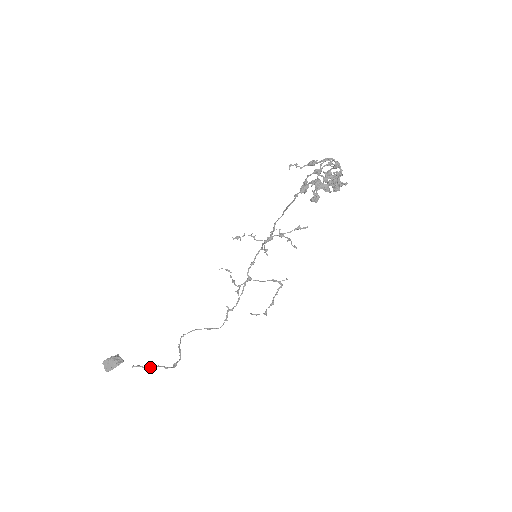
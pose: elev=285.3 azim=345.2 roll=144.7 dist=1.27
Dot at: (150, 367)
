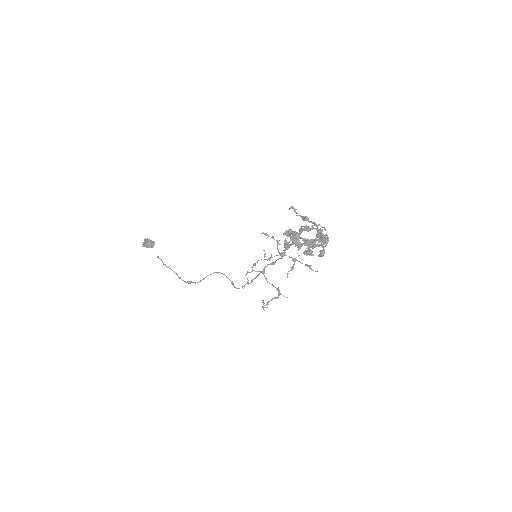
Dot at: (168, 267)
